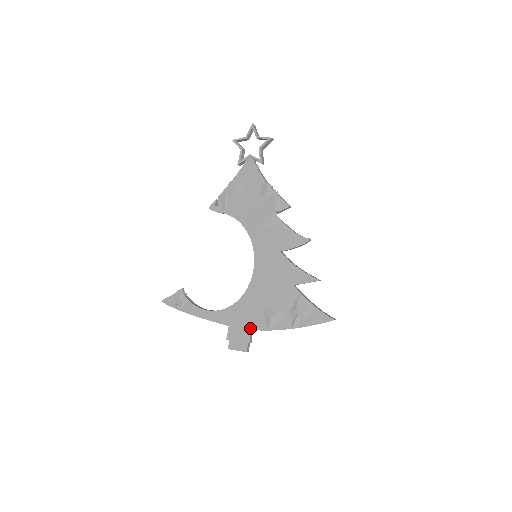
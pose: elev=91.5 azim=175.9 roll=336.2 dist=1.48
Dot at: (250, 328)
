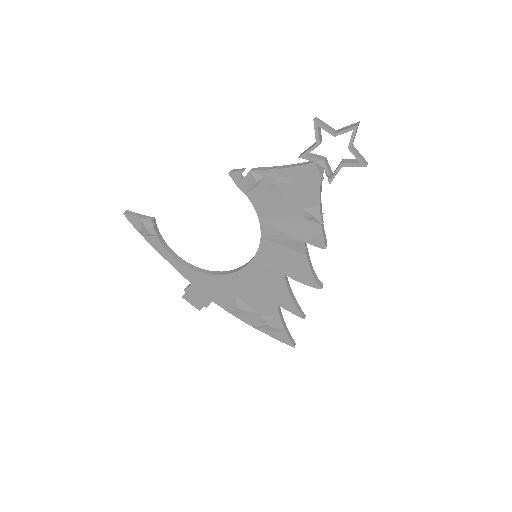
Dot at: (213, 300)
